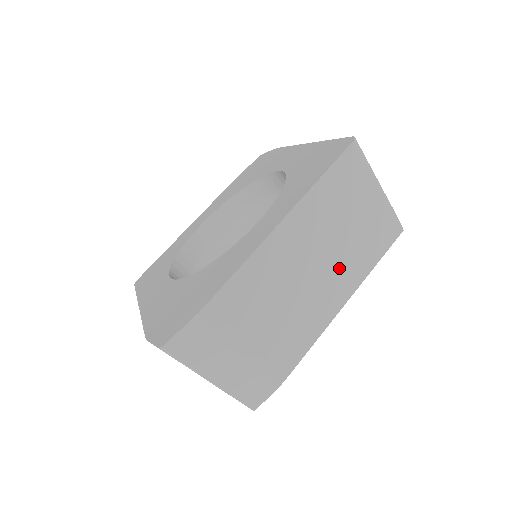
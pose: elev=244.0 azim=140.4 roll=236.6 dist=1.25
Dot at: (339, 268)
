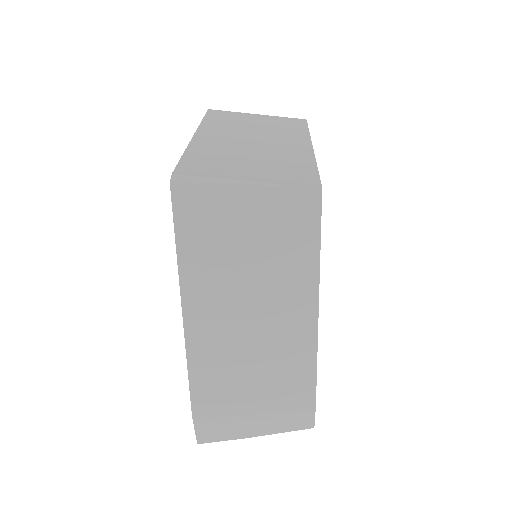
Dot at: (279, 292)
